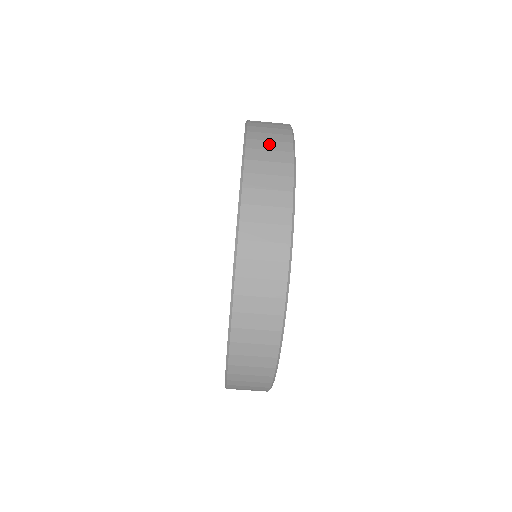
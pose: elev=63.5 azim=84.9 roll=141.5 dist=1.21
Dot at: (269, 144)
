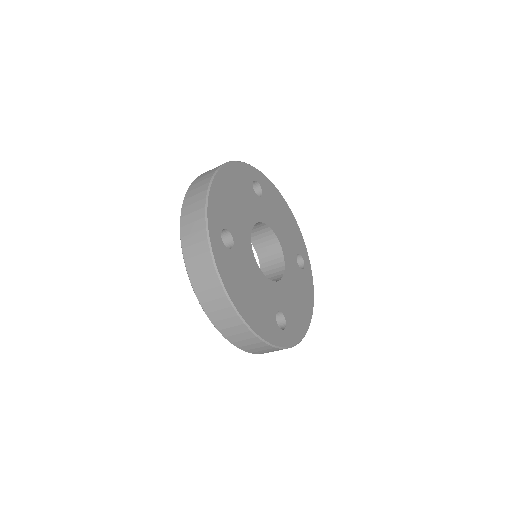
Dot at: (239, 337)
